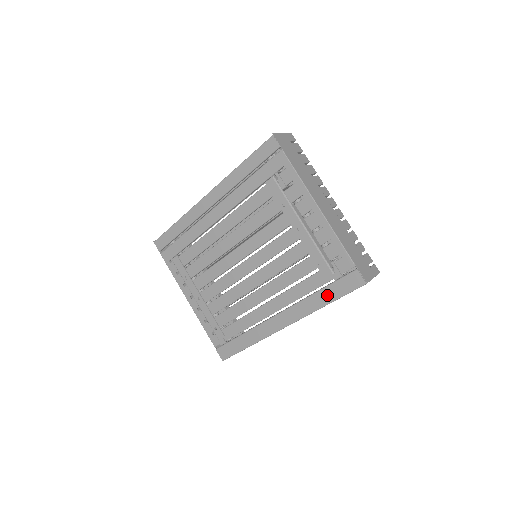
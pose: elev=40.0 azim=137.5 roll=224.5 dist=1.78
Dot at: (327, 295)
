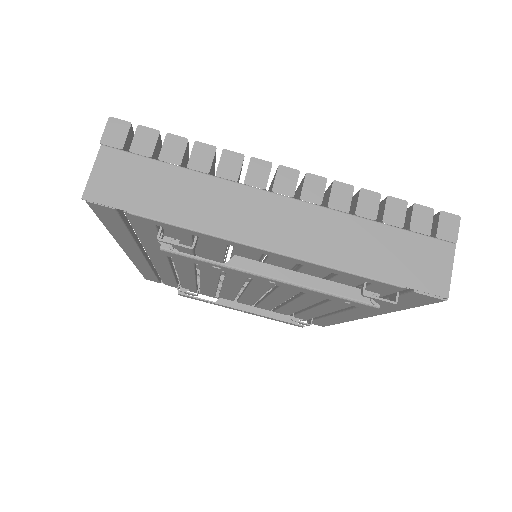
Dot at: (392, 306)
